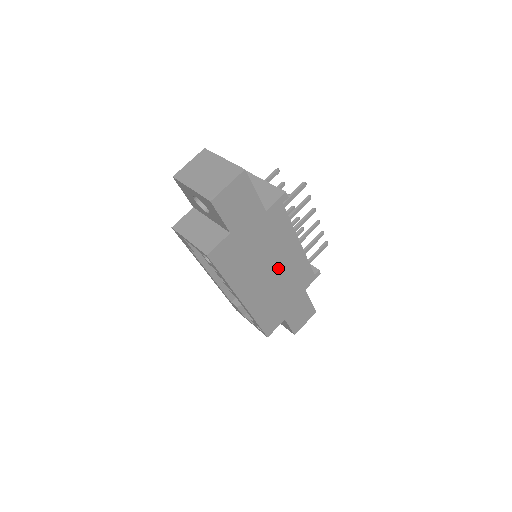
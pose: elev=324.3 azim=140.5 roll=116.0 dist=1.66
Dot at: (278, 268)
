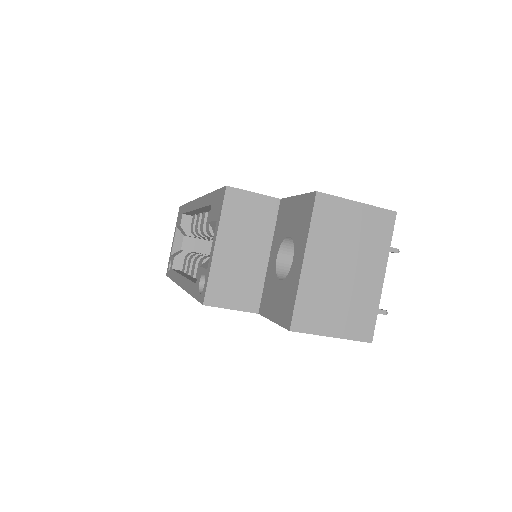
Dot at: occluded
